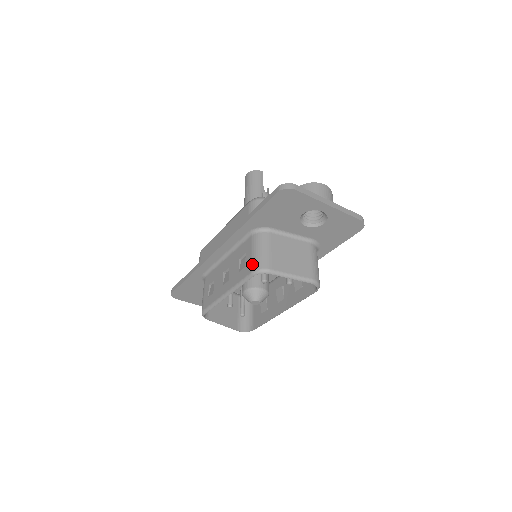
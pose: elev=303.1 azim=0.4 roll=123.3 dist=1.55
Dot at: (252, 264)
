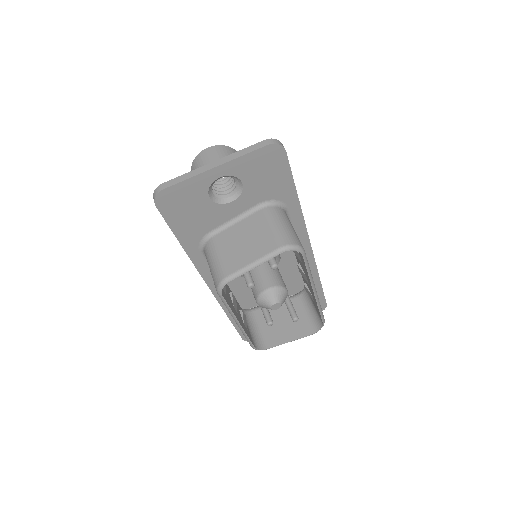
Dot at: (214, 284)
